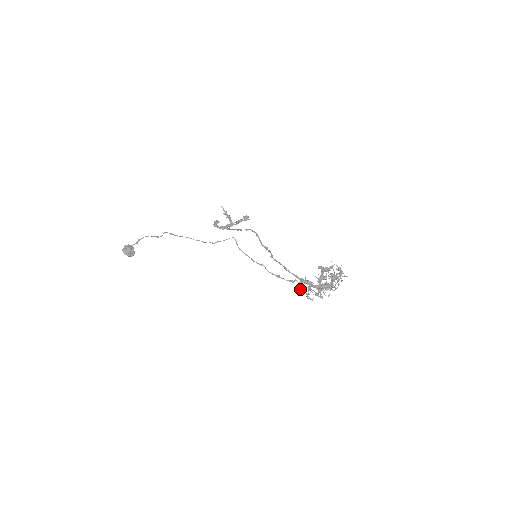
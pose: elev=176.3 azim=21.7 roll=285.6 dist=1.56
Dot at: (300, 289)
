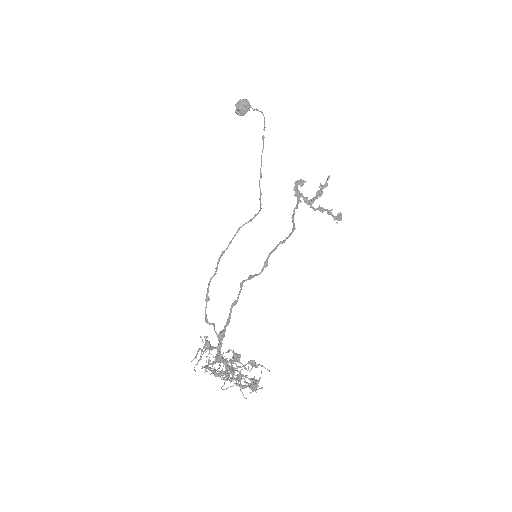
Dot at: (200, 336)
